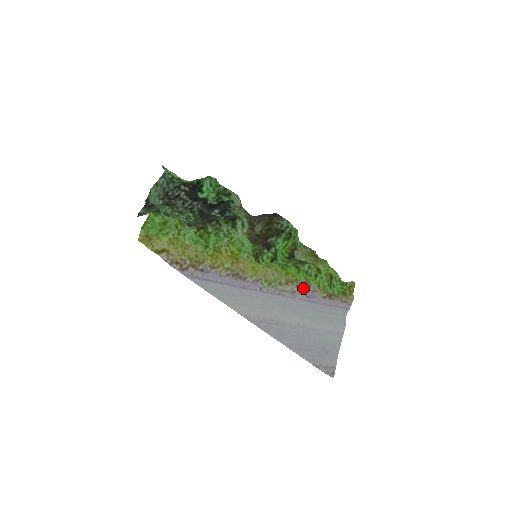
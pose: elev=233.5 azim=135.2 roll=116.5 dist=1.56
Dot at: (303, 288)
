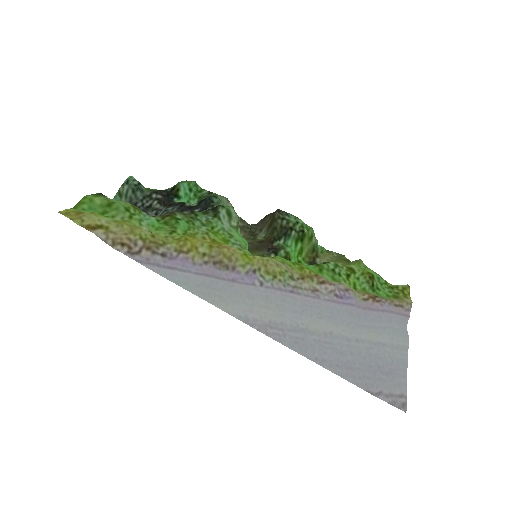
Dot at: (329, 285)
